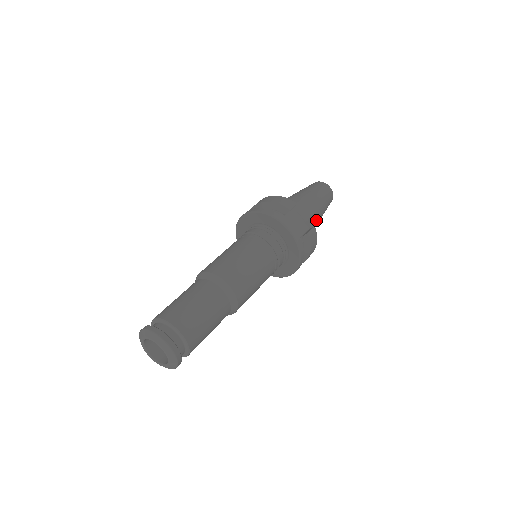
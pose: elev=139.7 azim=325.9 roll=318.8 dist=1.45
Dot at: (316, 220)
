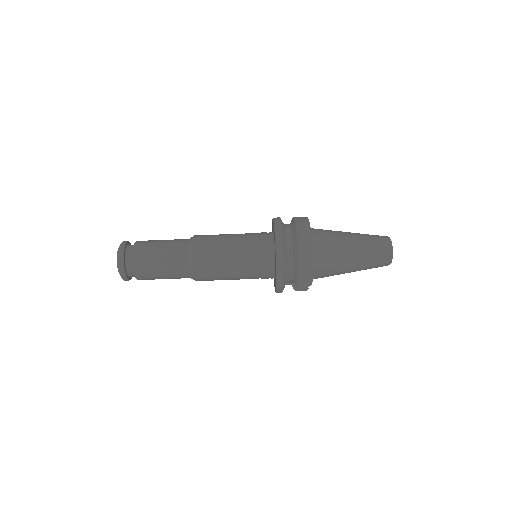
Dot at: occluded
